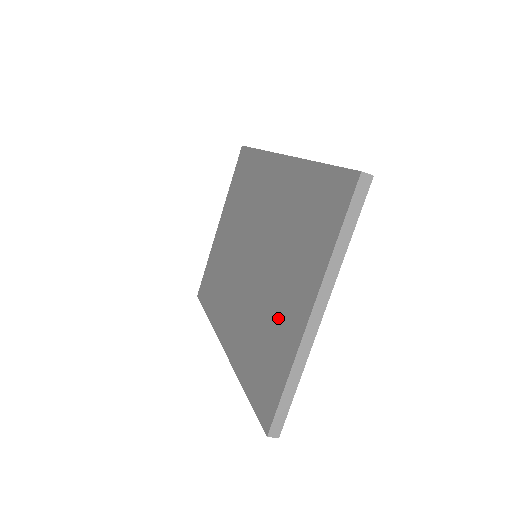
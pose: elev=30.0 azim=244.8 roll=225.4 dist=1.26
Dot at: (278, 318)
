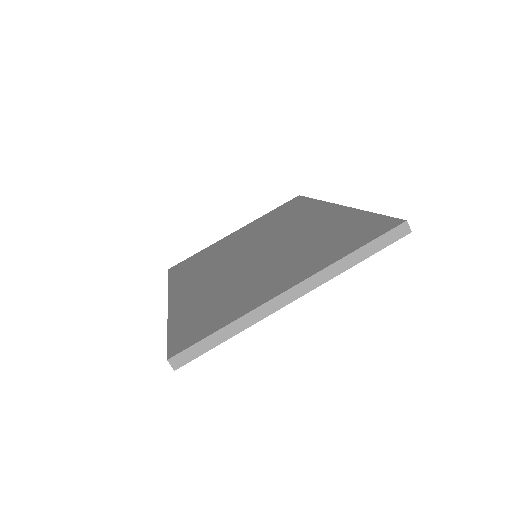
Dot at: (250, 289)
